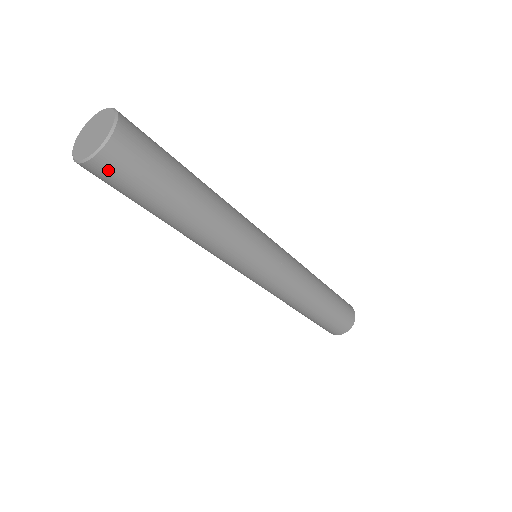
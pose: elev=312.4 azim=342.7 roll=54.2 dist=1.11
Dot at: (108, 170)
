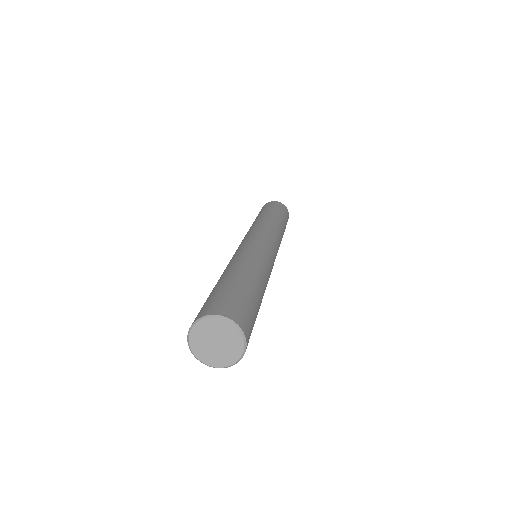
Dot at: occluded
